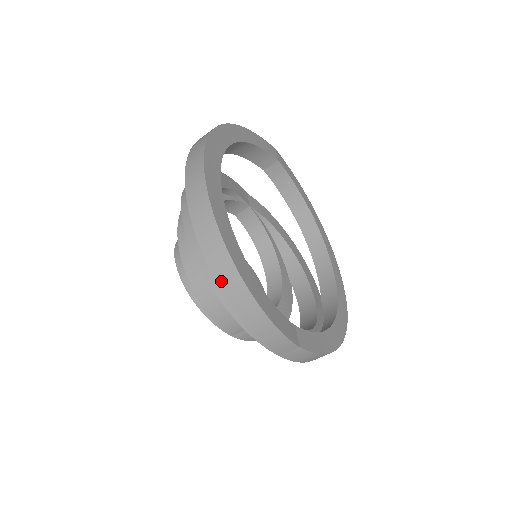
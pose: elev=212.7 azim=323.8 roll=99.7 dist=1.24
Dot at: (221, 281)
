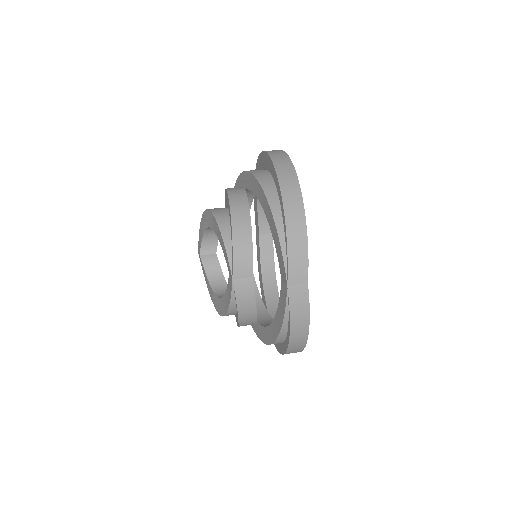
Dot at: (285, 193)
